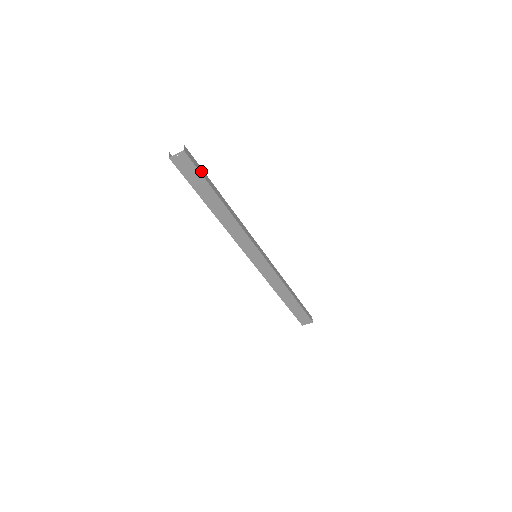
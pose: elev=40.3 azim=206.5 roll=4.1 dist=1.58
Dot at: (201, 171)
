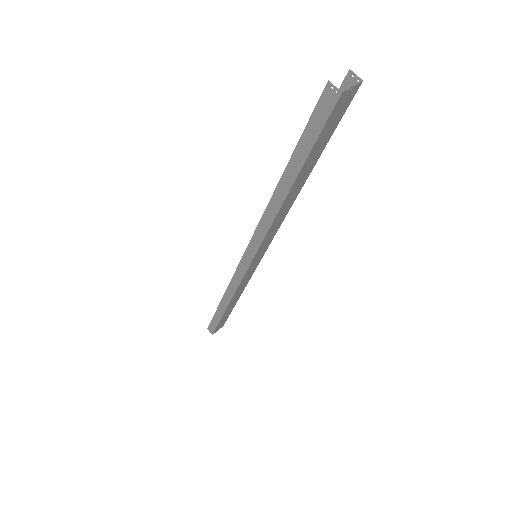
Dot at: occluded
